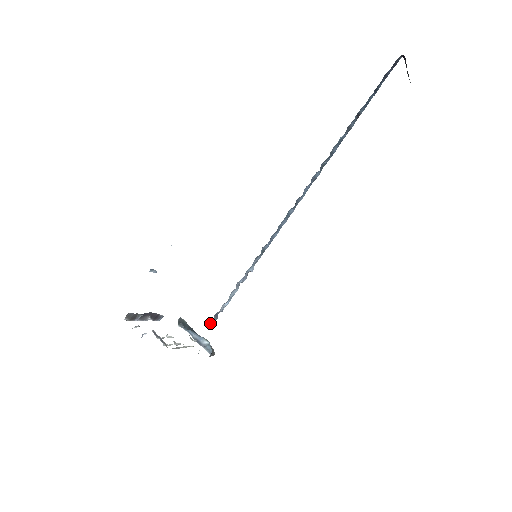
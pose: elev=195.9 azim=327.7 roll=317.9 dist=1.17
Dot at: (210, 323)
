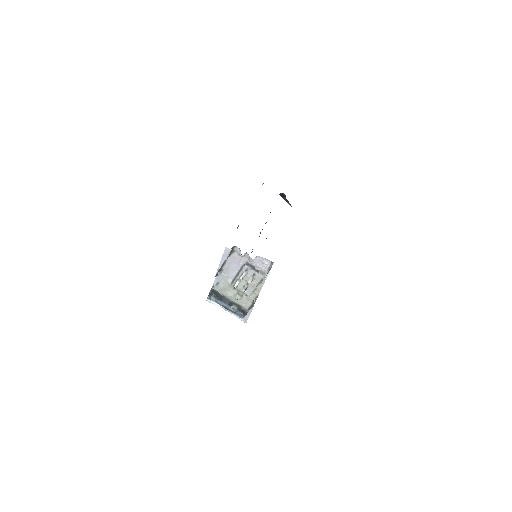
Dot at: occluded
